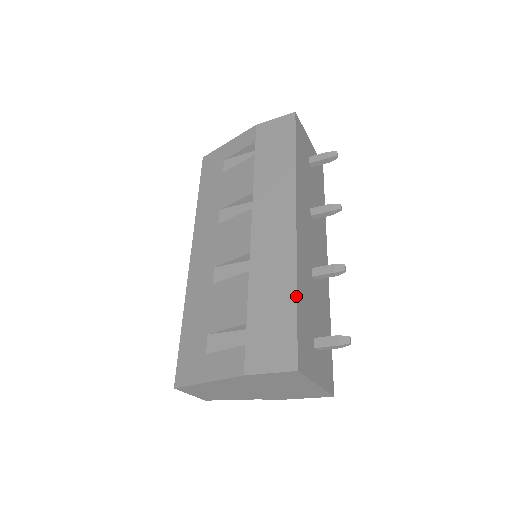
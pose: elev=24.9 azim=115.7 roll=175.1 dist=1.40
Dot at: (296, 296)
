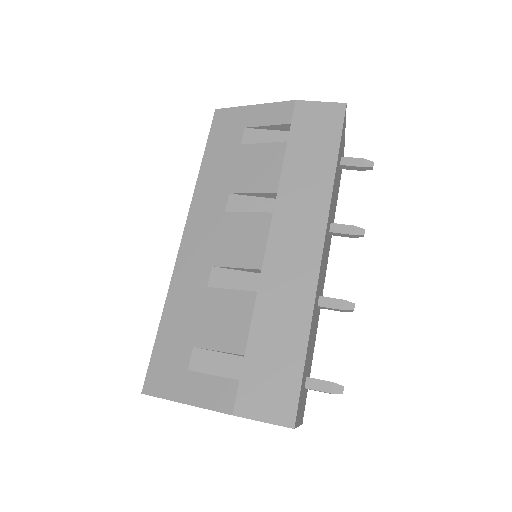
Dot at: (307, 342)
